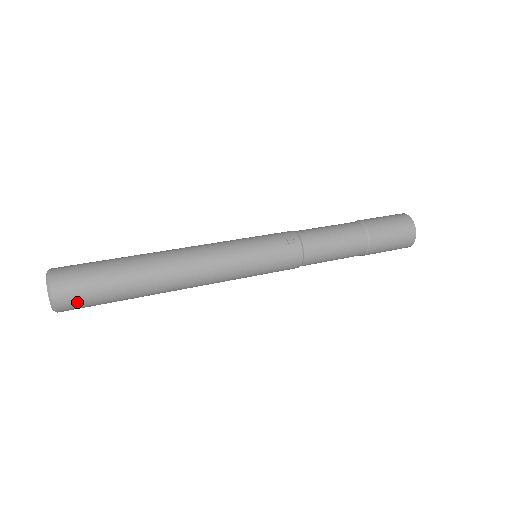
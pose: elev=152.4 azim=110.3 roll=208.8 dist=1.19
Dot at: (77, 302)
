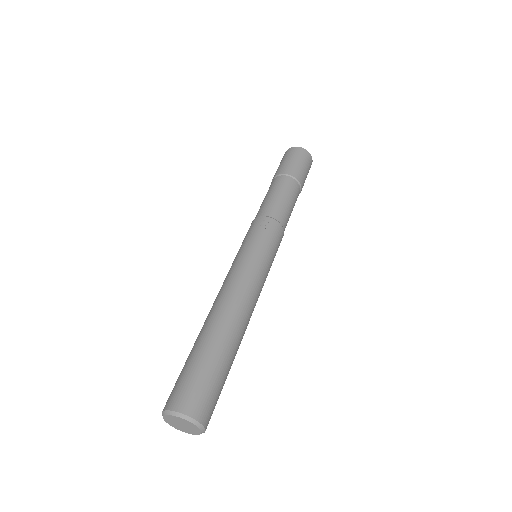
Dot at: (212, 405)
